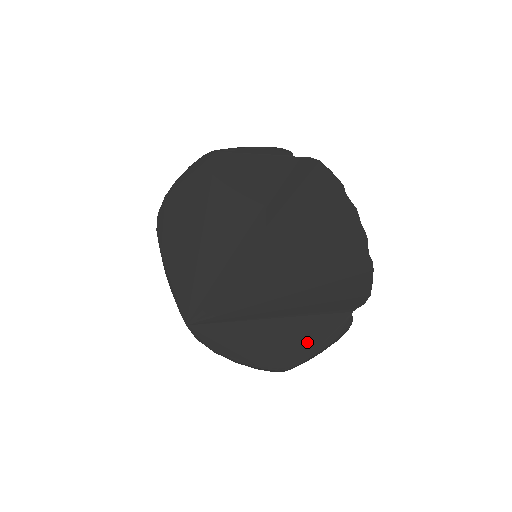
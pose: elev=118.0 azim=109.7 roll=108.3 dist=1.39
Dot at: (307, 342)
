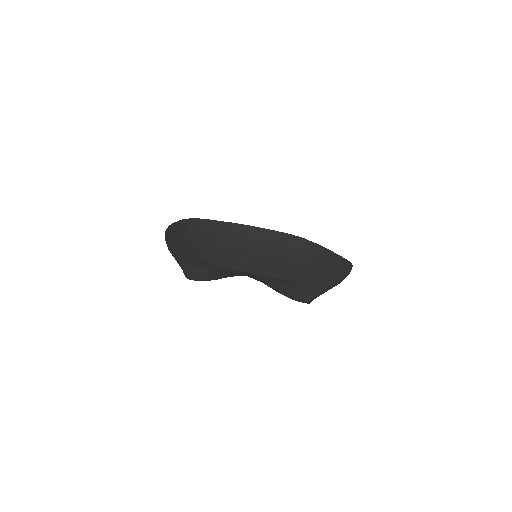
Dot at: occluded
